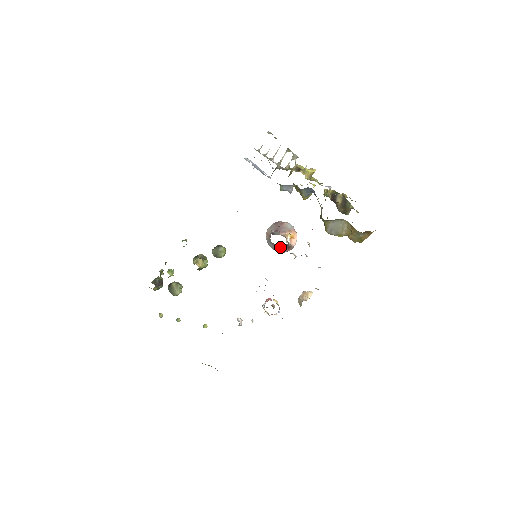
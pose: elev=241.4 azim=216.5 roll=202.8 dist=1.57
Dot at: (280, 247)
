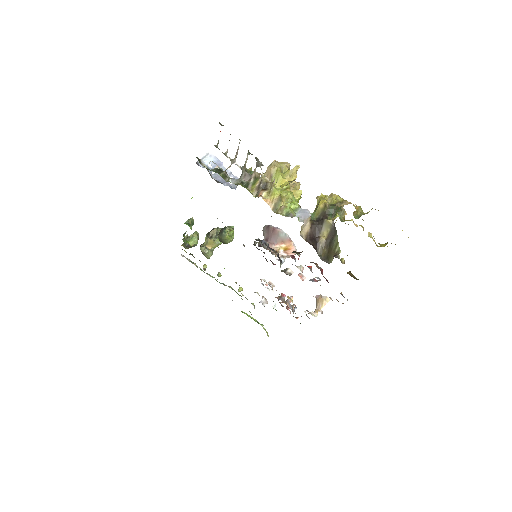
Dot at: occluded
